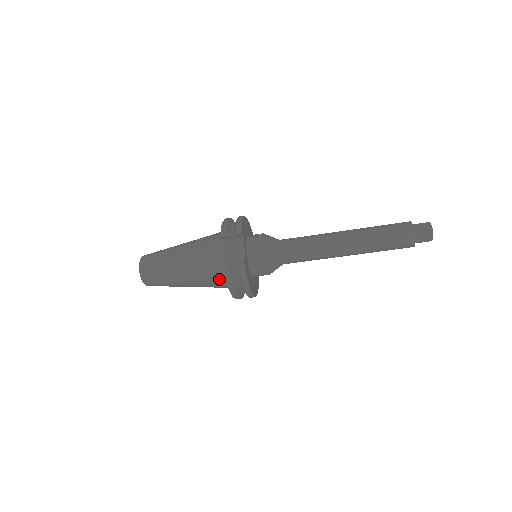
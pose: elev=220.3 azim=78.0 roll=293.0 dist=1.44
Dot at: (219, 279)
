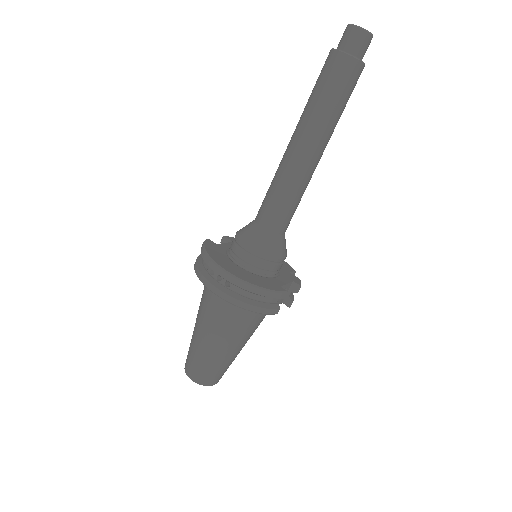
Dot at: (208, 290)
